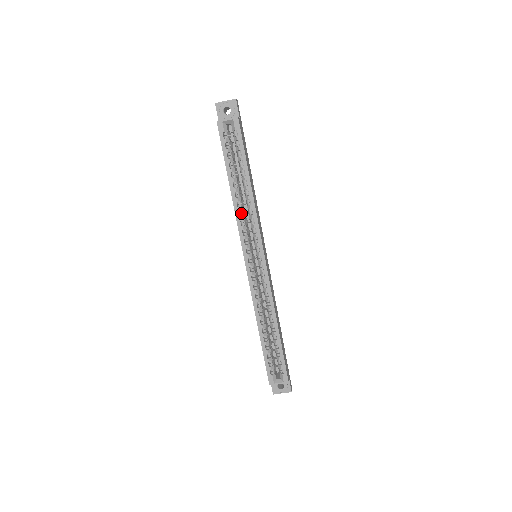
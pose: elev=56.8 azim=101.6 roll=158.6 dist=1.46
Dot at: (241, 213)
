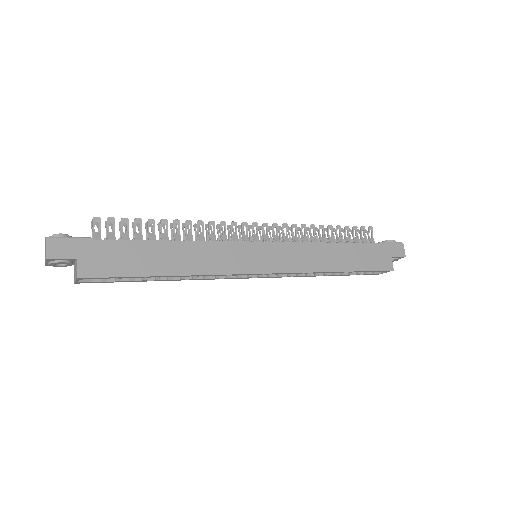
Dot at: occluded
